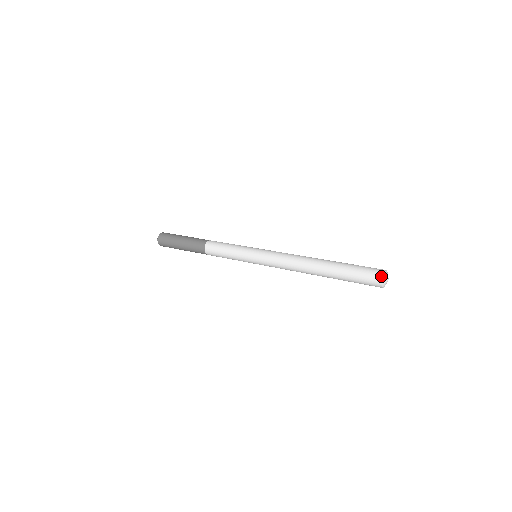
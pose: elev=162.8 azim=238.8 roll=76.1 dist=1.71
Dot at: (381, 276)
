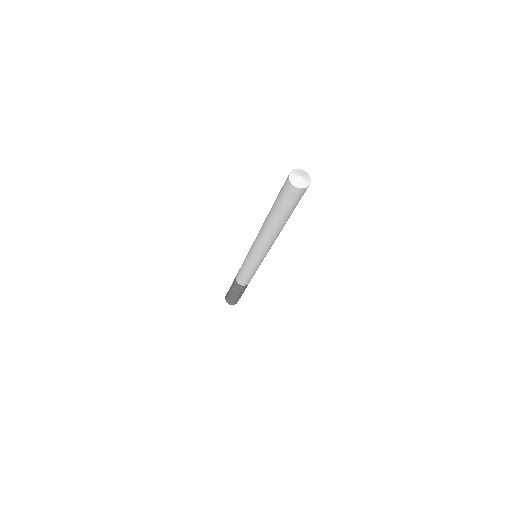
Dot at: (288, 176)
